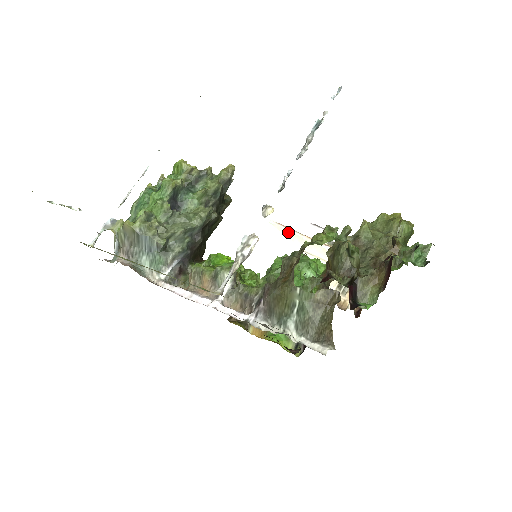
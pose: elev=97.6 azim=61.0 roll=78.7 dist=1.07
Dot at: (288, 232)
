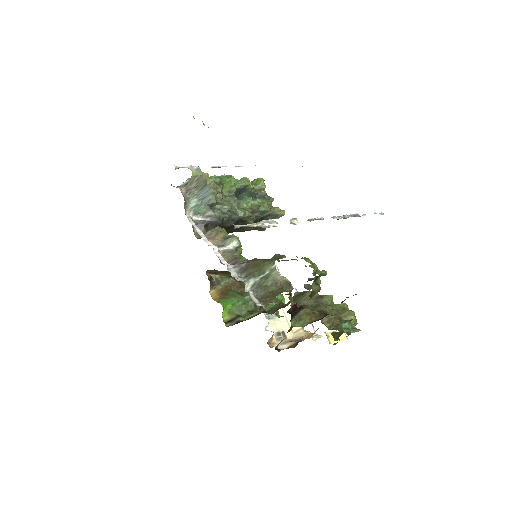
Dot at: occluded
